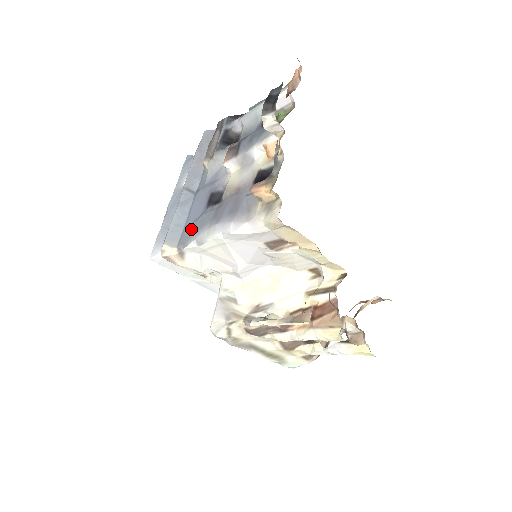
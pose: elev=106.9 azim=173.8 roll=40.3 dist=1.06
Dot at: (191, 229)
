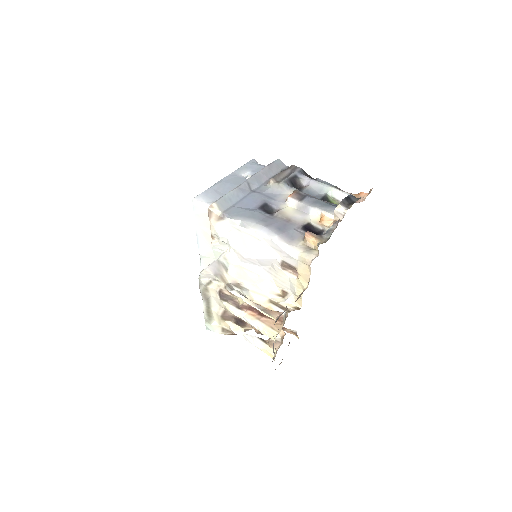
Dot at: (241, 211)
